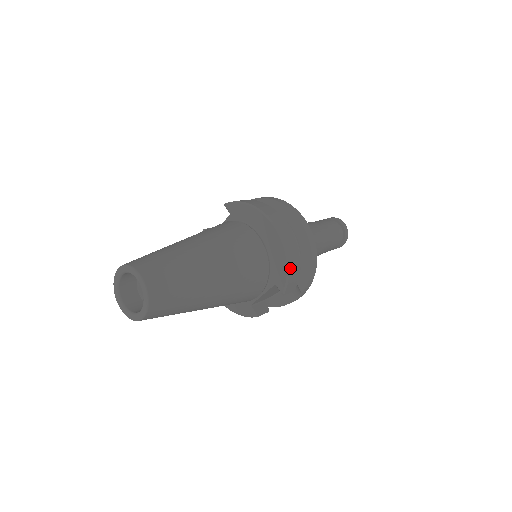
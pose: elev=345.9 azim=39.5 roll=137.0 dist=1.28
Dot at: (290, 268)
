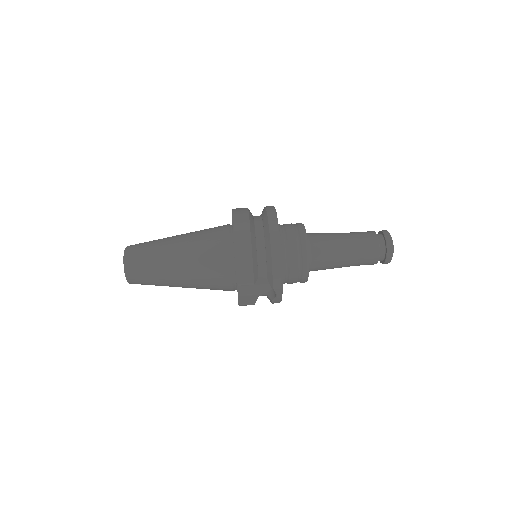
Dot at: (238, 262)
